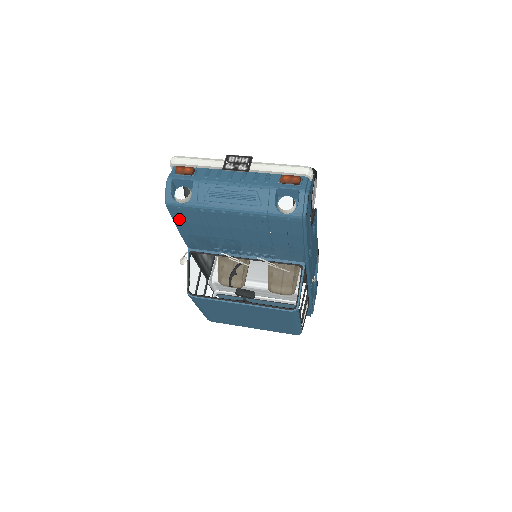
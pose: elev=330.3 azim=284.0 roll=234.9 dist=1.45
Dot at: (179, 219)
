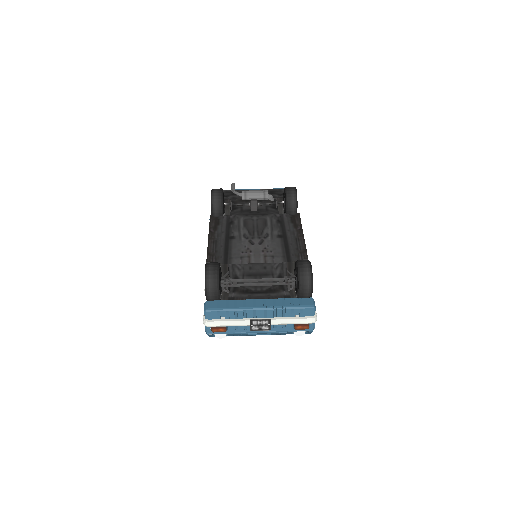
Dot at: occluded
